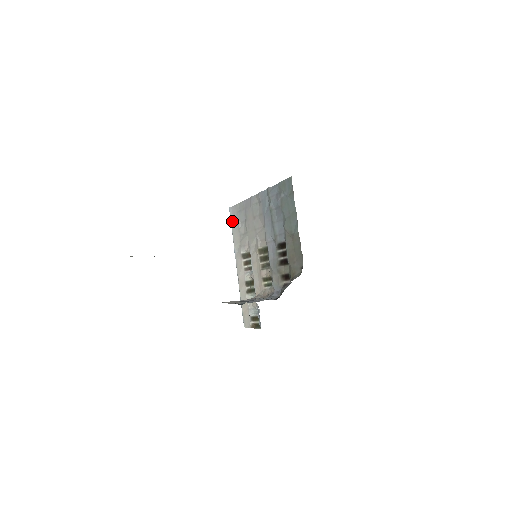
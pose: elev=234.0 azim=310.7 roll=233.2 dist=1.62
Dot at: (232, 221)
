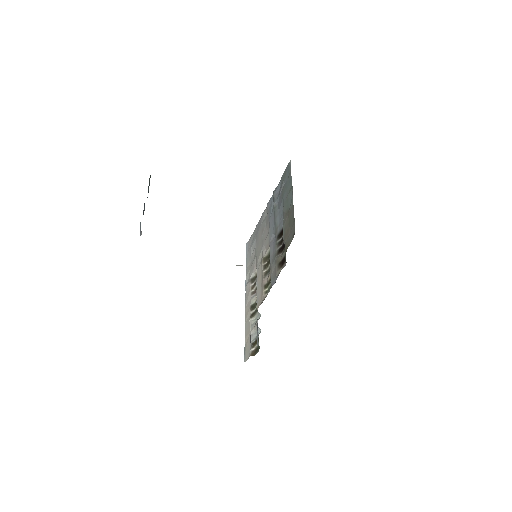
Dot at: (247, 254)
